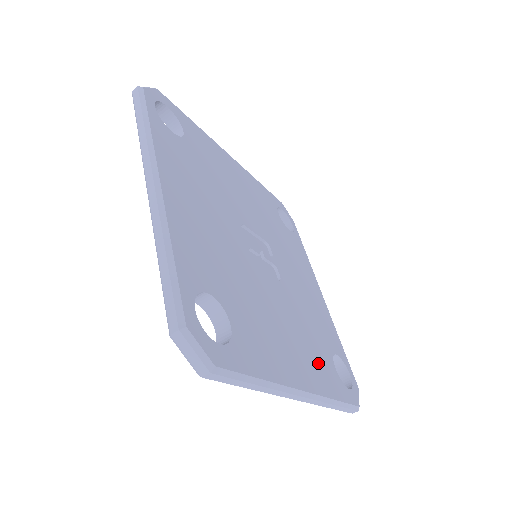
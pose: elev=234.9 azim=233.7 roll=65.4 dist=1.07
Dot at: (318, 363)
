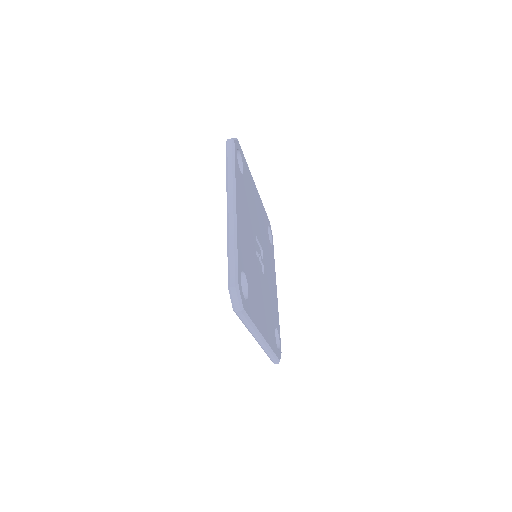
Dot at: (270, 328)
